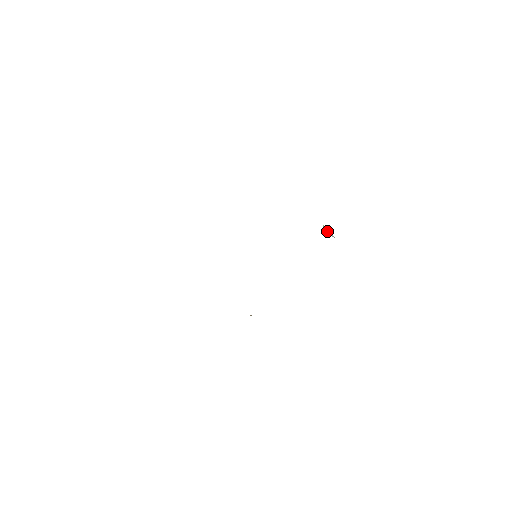
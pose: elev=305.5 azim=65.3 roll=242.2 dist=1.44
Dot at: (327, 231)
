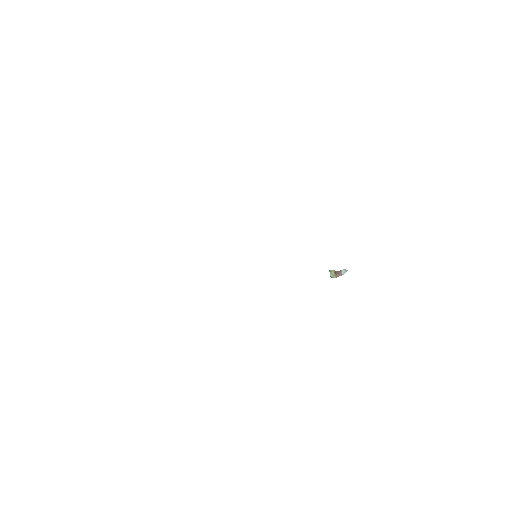
Dot at: (336, 272)
